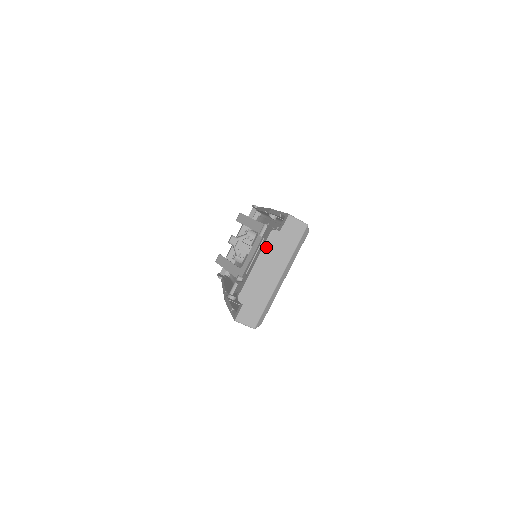
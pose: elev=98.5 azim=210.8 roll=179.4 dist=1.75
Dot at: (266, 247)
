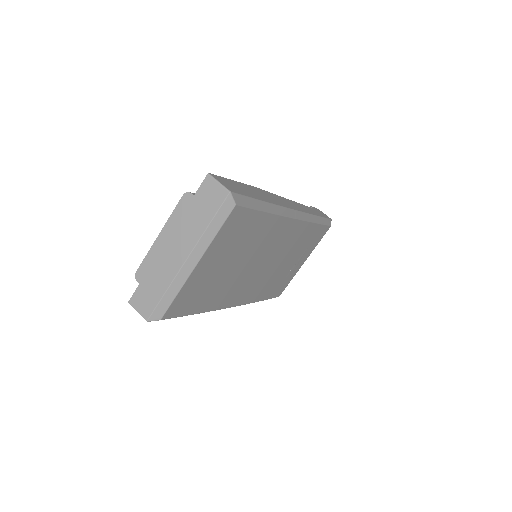
Dot at: (175, 214)
